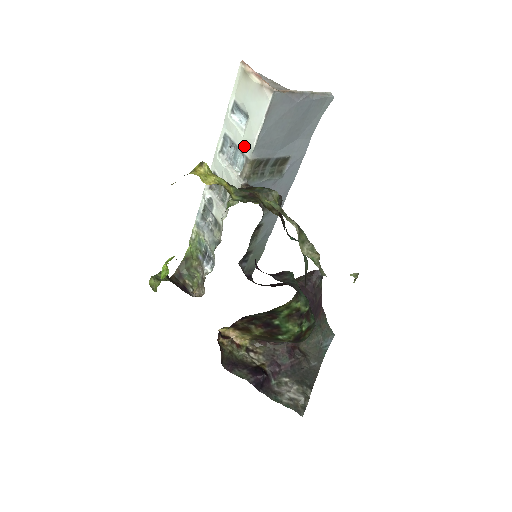
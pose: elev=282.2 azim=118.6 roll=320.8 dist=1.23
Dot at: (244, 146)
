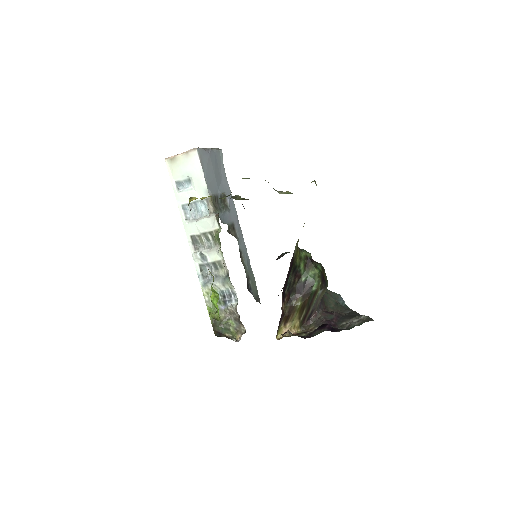
Dot at: (200, 195)
